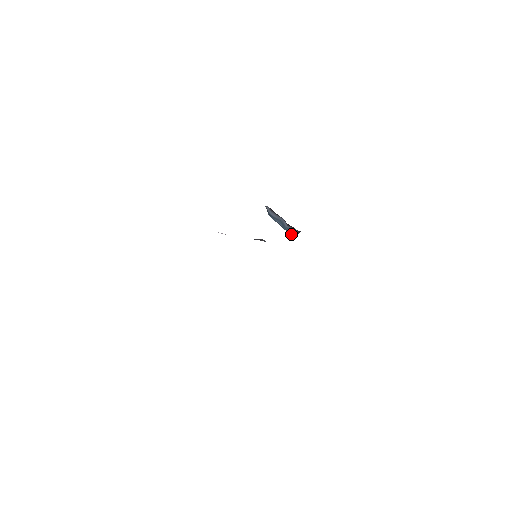
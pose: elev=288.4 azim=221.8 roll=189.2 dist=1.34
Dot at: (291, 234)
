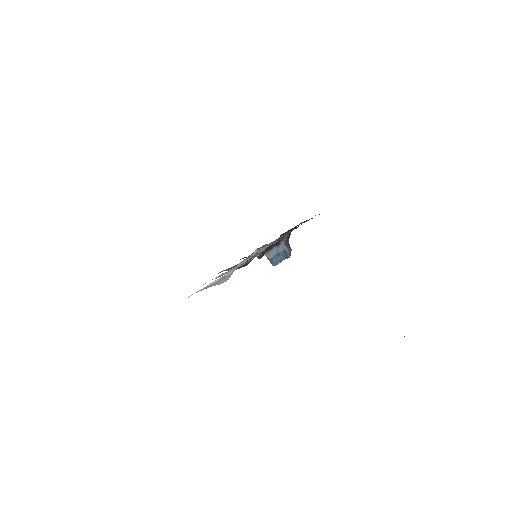
Dot at: (286, 254)
